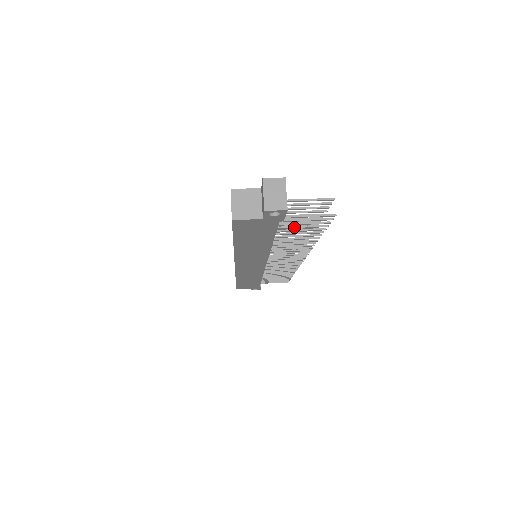
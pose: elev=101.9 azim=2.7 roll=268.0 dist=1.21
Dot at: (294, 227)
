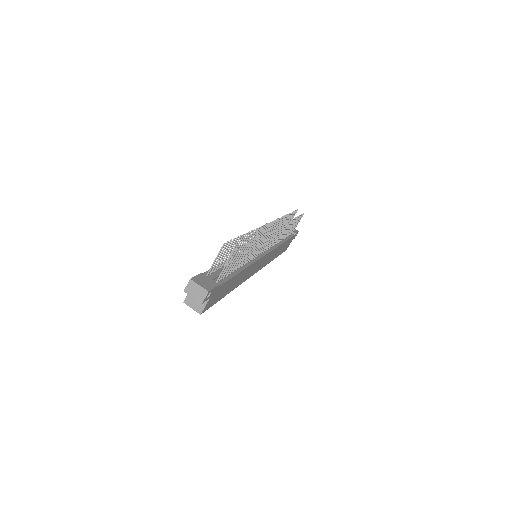
Dot at: (233, 265)
